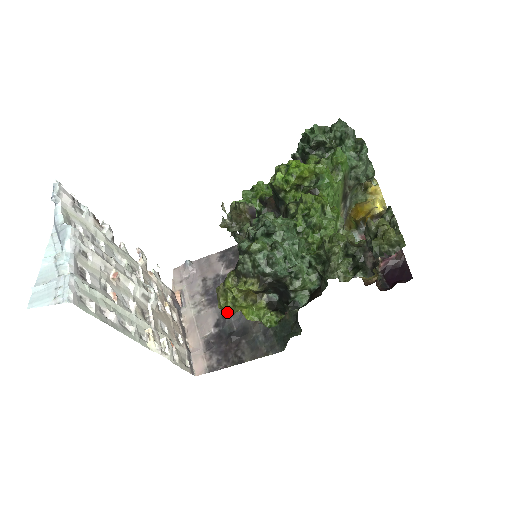
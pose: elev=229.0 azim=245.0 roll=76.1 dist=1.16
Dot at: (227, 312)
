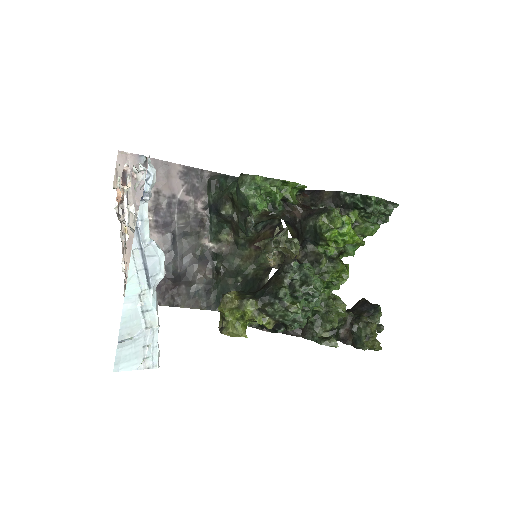
Dot at: (232, 328)
